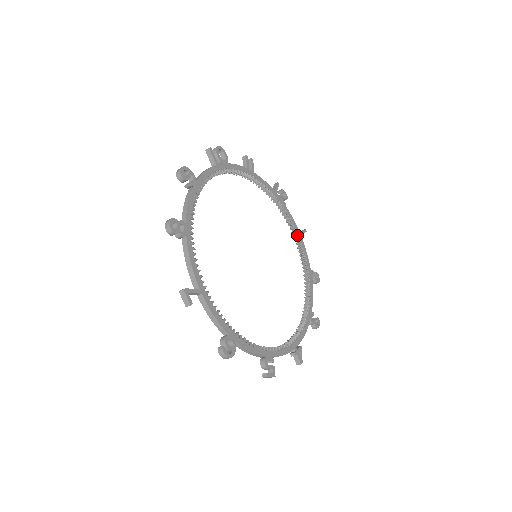
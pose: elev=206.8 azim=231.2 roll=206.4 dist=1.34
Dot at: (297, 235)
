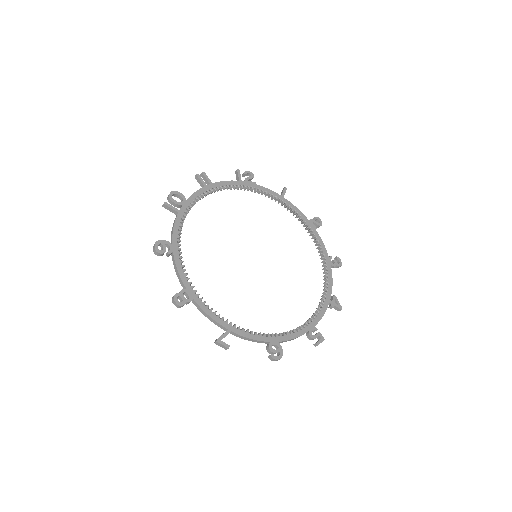
Dot at: (280, 201)
